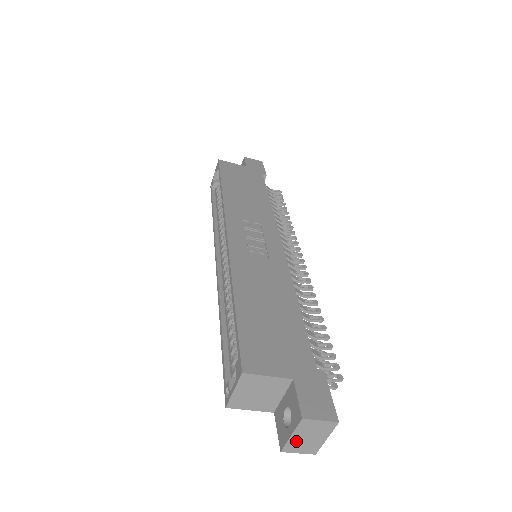
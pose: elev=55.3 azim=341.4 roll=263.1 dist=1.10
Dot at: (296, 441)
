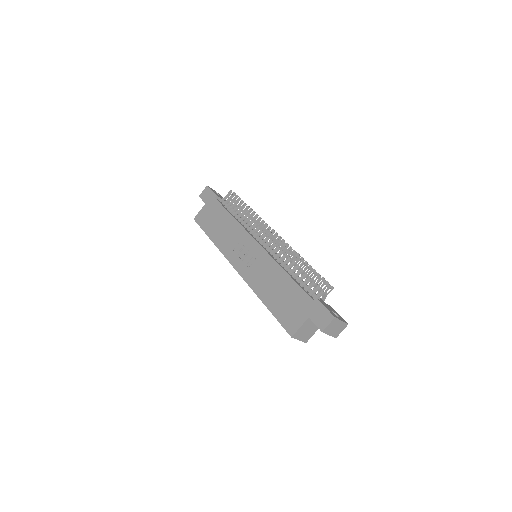
Dot at: (334, 333)
